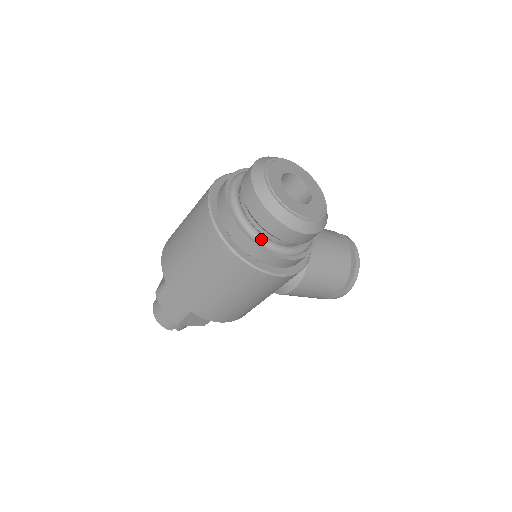
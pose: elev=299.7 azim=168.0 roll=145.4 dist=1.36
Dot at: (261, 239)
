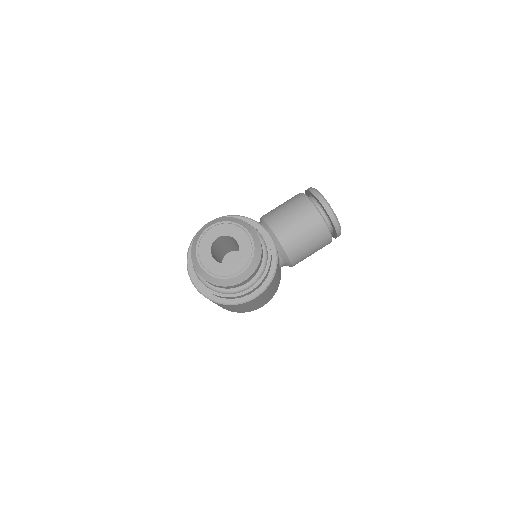
Dot at: (227, 292)
